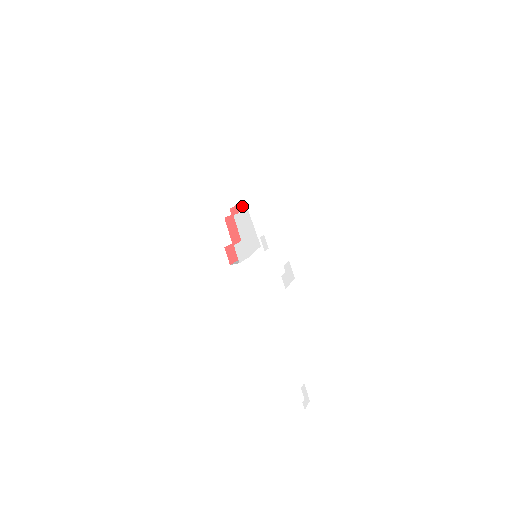
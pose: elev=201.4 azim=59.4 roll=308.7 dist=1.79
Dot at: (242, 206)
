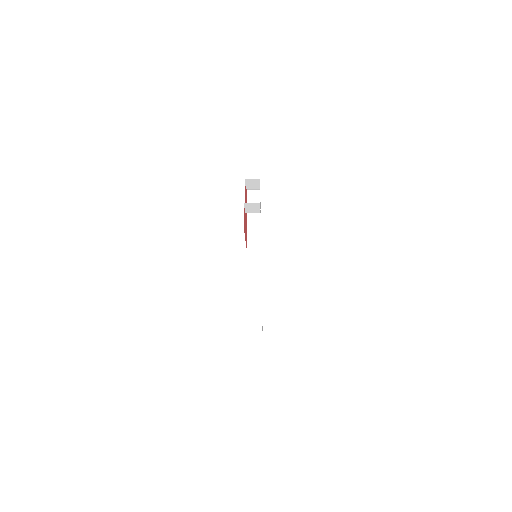
Dot at: occluded
